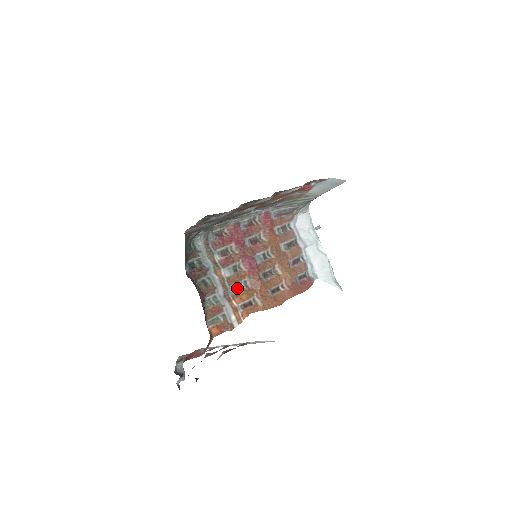
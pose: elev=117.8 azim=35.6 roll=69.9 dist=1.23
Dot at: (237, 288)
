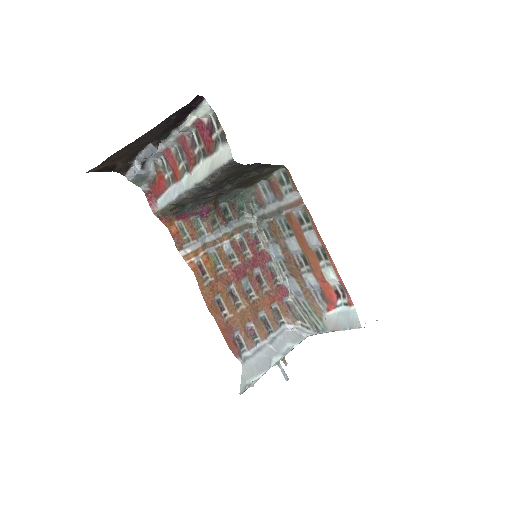
Dot at: (215, 258)
